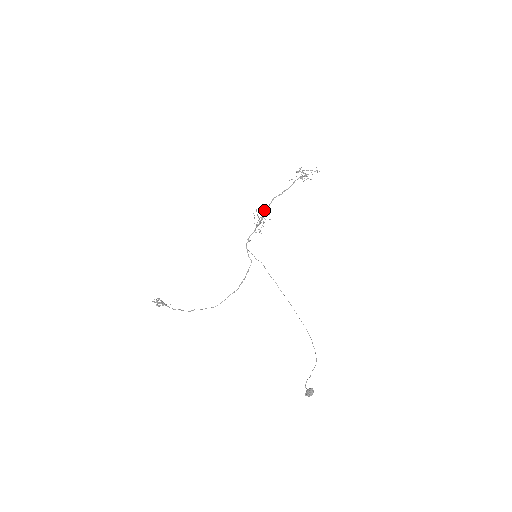
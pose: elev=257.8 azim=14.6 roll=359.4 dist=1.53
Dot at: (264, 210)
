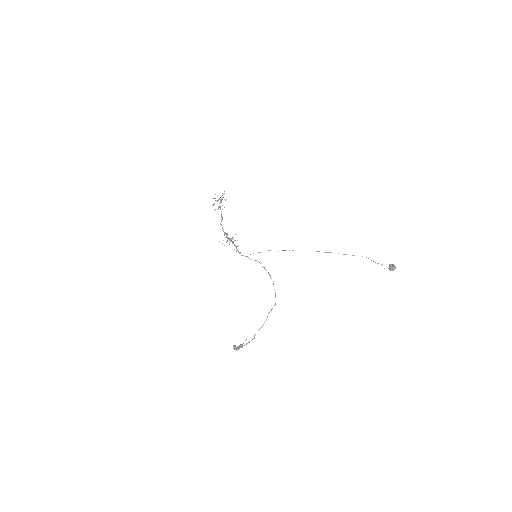
Dot at: (224, 235)
